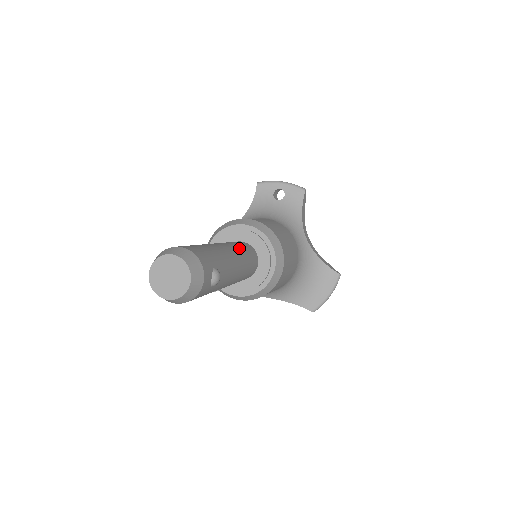
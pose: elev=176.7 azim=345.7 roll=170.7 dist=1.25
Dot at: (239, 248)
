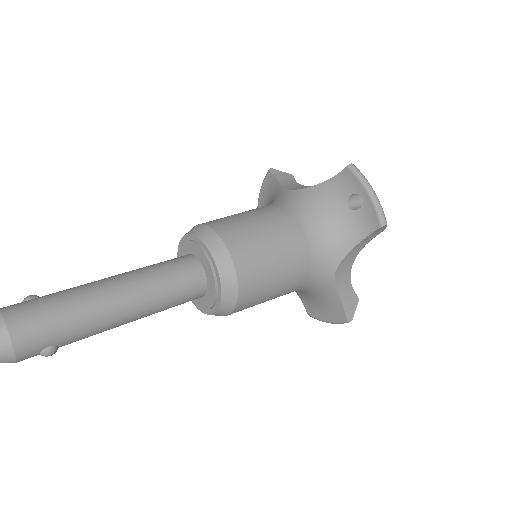
Dot at: (158, 295)
